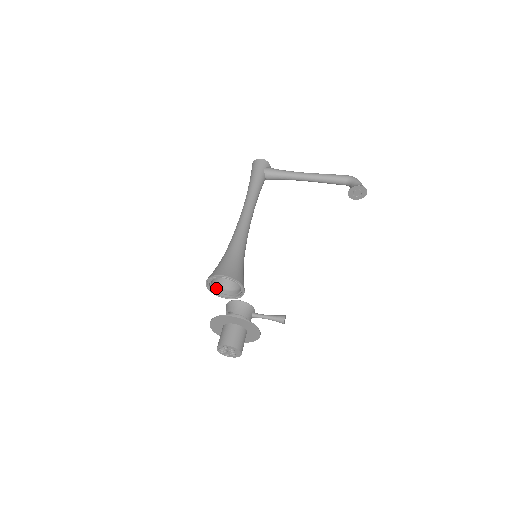
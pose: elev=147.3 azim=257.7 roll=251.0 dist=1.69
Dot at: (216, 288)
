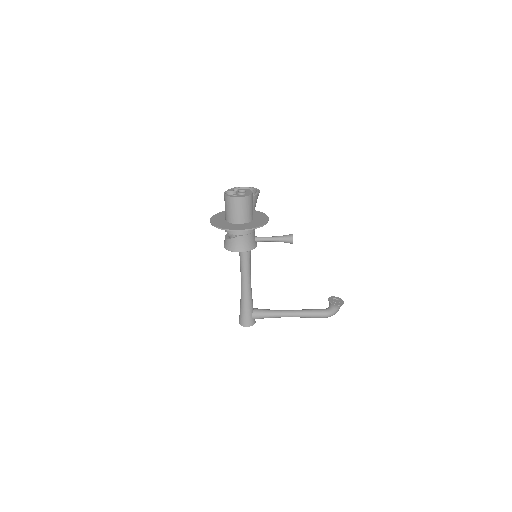
Dot at: occluded
